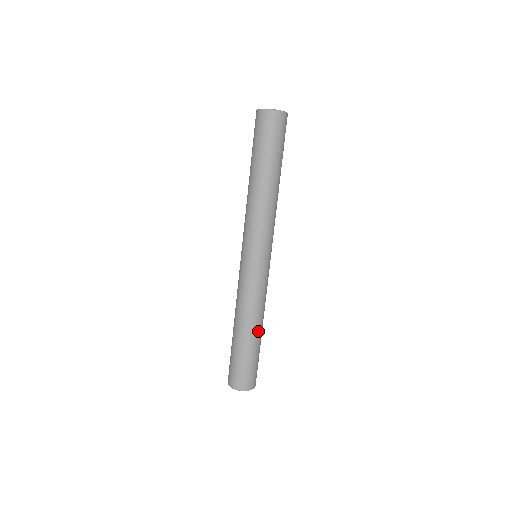
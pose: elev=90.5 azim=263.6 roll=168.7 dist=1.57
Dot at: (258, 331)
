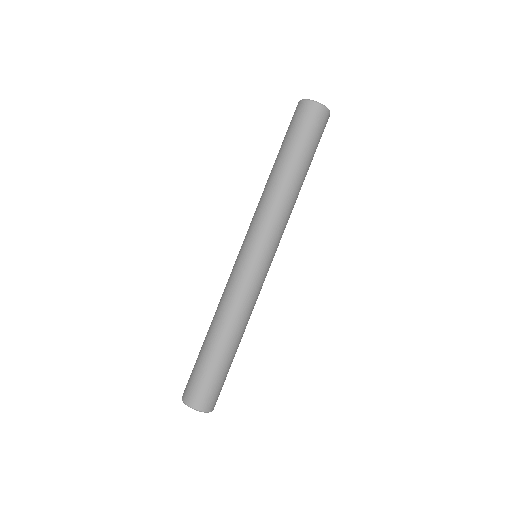
Dot at: (236, 342)
